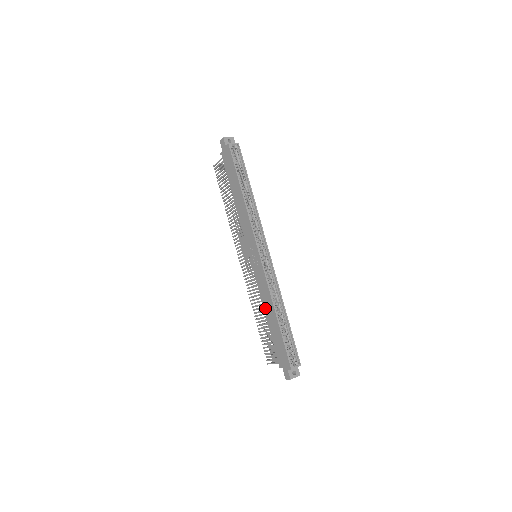
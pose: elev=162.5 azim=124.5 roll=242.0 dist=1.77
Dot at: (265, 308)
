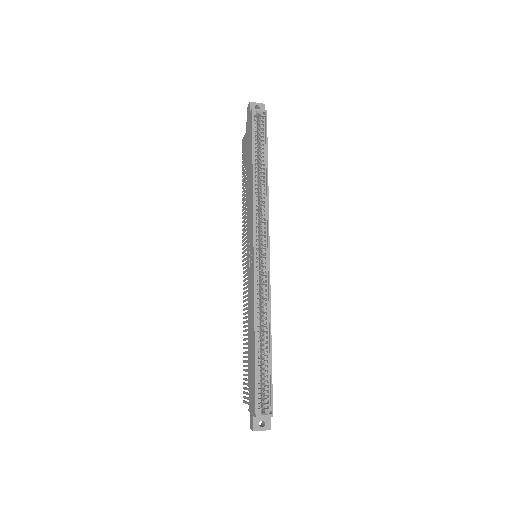
Dot at: (249, 325)
